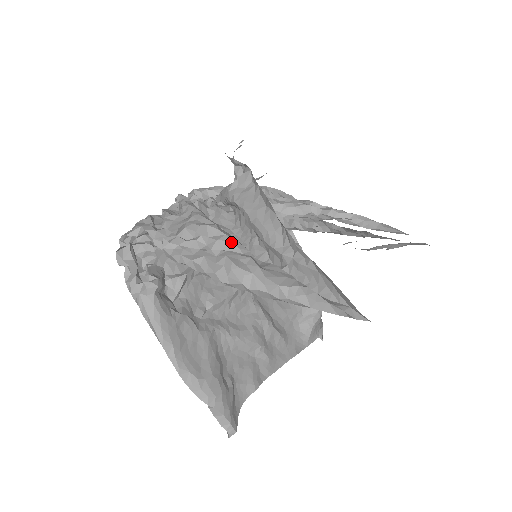
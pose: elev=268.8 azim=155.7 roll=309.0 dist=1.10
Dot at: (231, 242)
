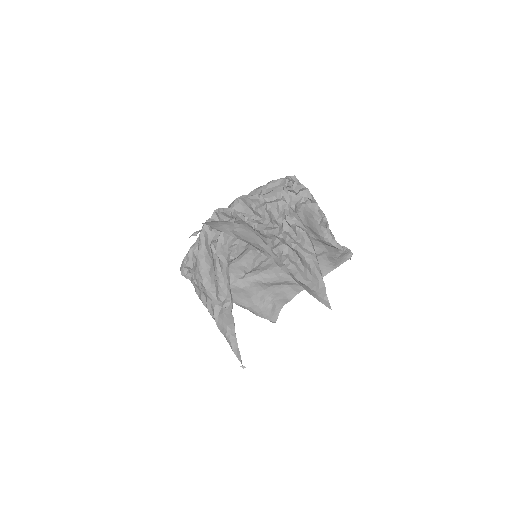
Dot at: (208, 295)
